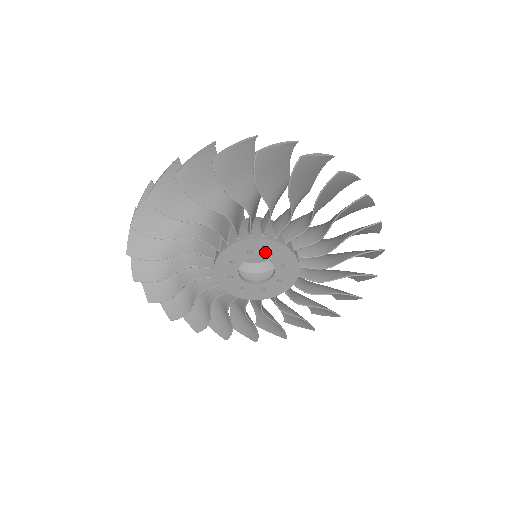
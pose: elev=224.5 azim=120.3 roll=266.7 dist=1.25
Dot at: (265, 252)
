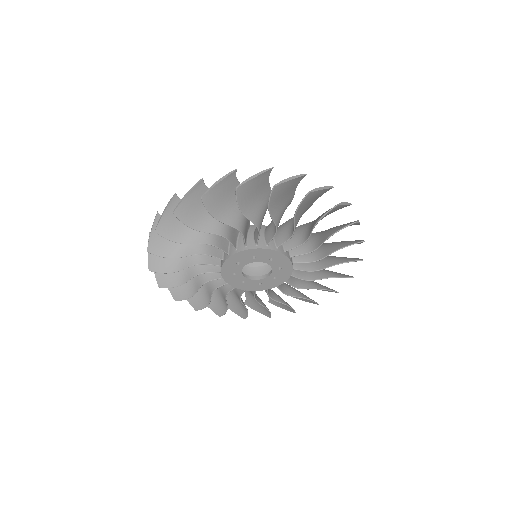
Dot at: (267, 258)
